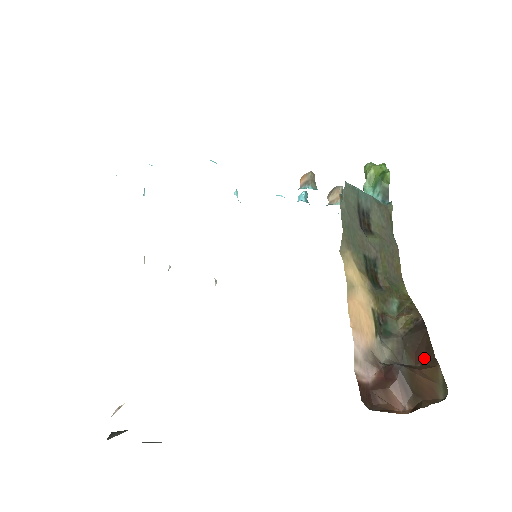
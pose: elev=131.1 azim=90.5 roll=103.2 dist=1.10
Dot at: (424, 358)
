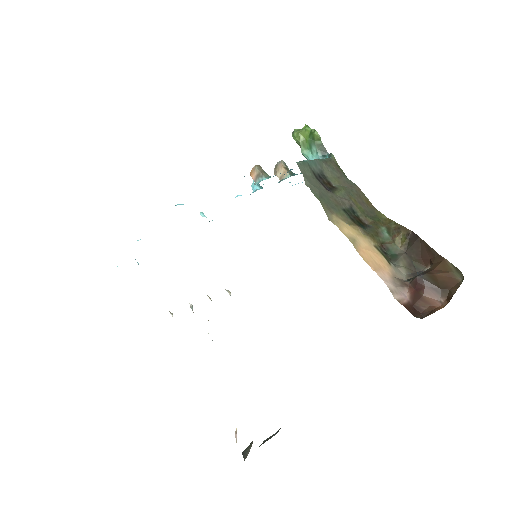
Dot at: (430, 259)
